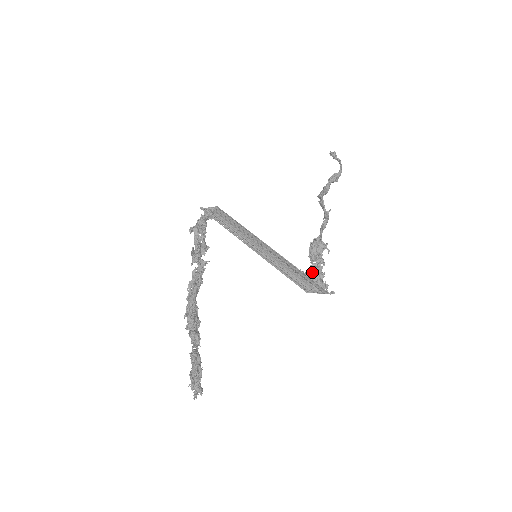
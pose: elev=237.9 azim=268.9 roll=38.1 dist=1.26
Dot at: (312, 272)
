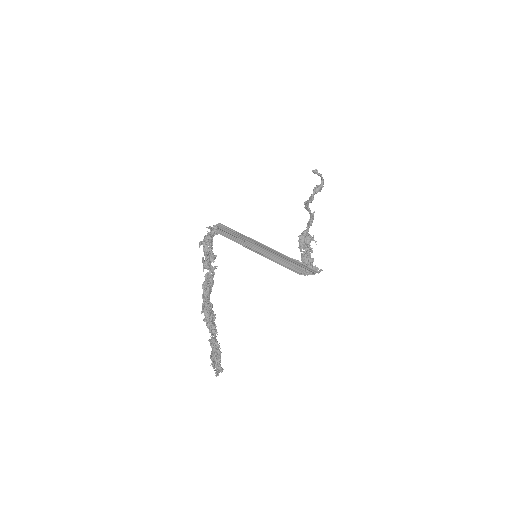
Dot at: (303, 259)
